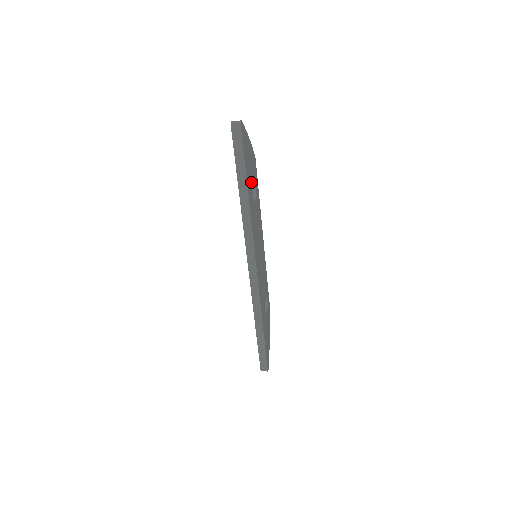
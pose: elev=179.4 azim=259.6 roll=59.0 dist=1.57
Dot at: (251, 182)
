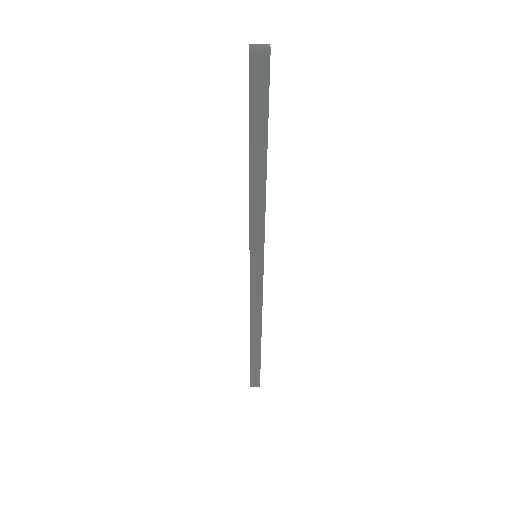
Dot at: occluded
